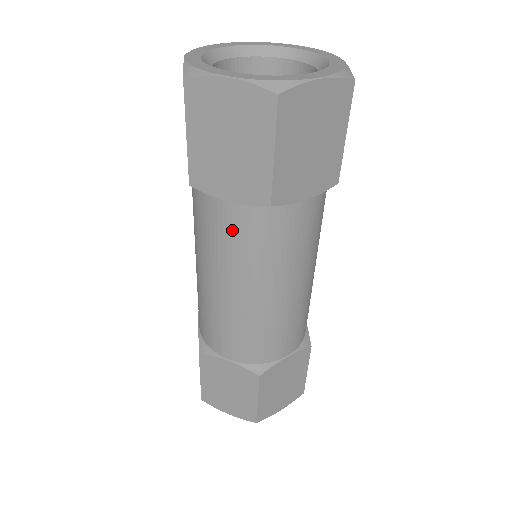
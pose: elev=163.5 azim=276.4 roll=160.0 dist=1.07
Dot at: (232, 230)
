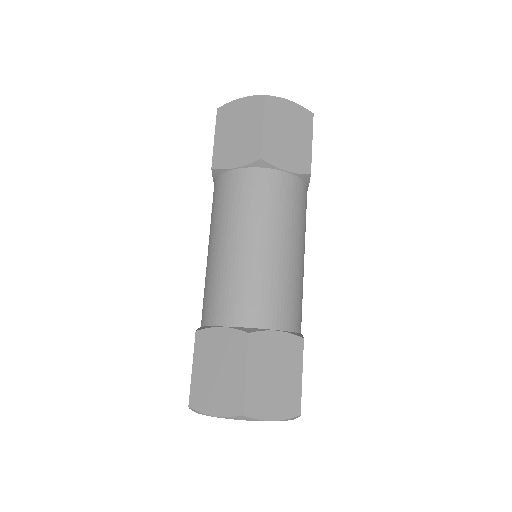
Dot at: (287, 193)
